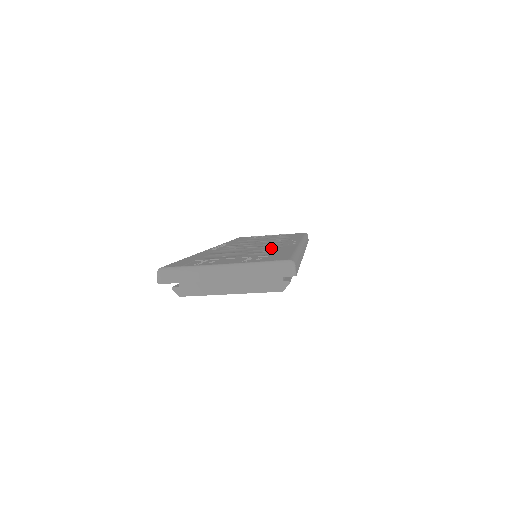
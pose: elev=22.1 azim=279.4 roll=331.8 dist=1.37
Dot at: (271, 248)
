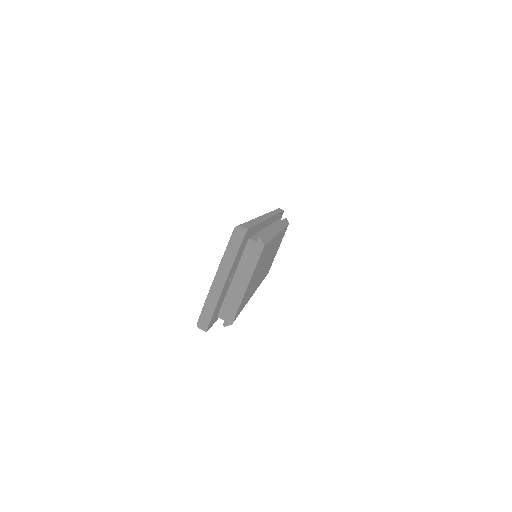
Dot at: occluded
